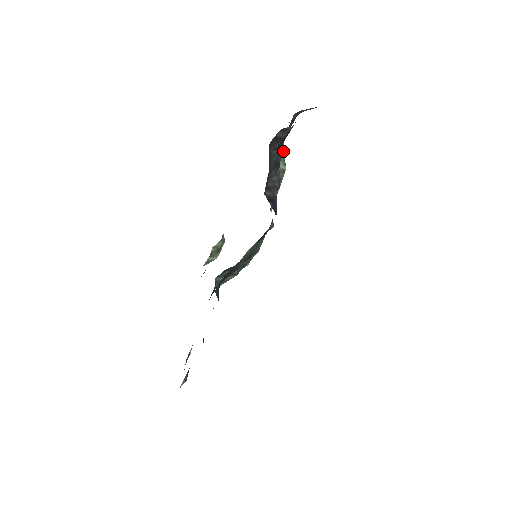
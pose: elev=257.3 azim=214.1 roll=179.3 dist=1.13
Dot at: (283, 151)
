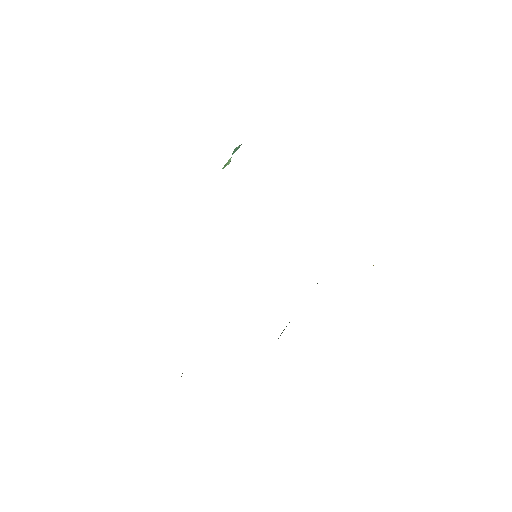
Dot at: occluded
